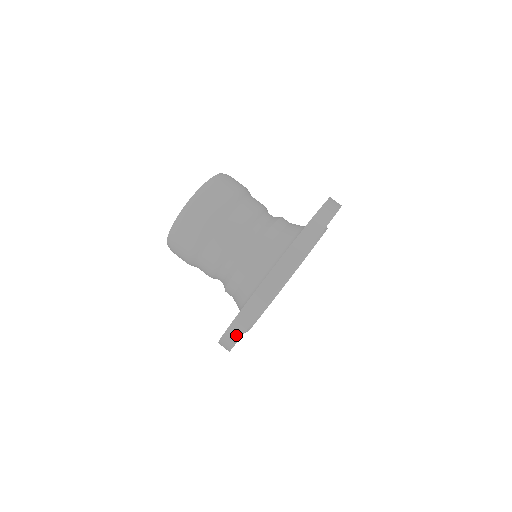
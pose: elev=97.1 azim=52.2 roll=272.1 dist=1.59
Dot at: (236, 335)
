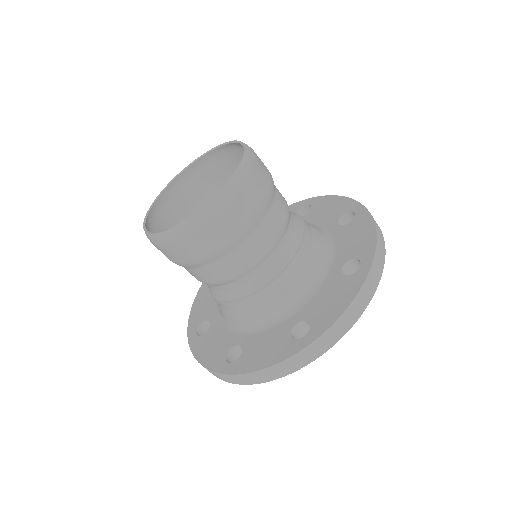
Dot at: (226, 380)
